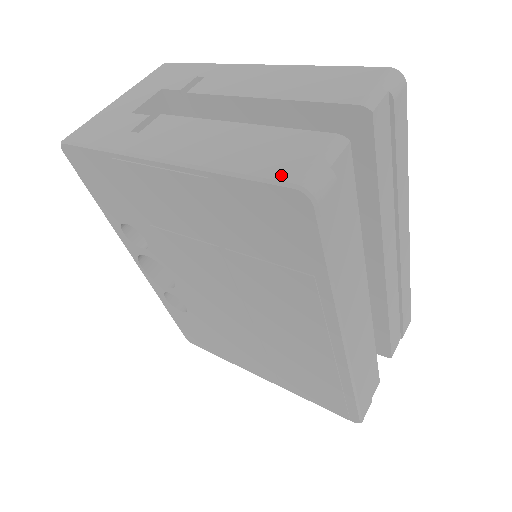
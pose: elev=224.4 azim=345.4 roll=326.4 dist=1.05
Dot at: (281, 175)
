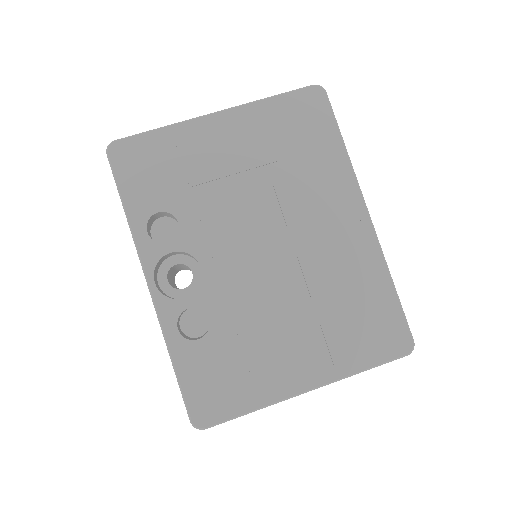
Dot at: (301, 89)
